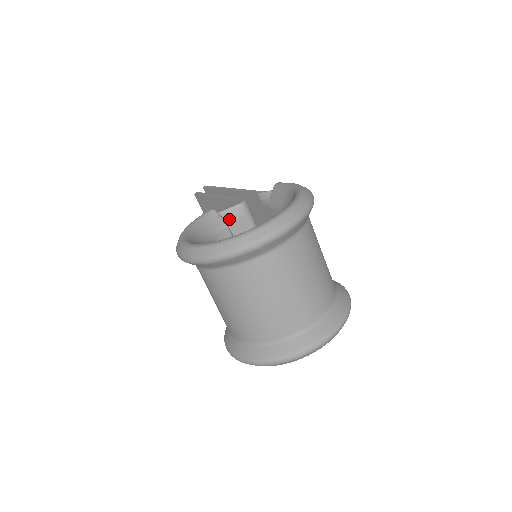
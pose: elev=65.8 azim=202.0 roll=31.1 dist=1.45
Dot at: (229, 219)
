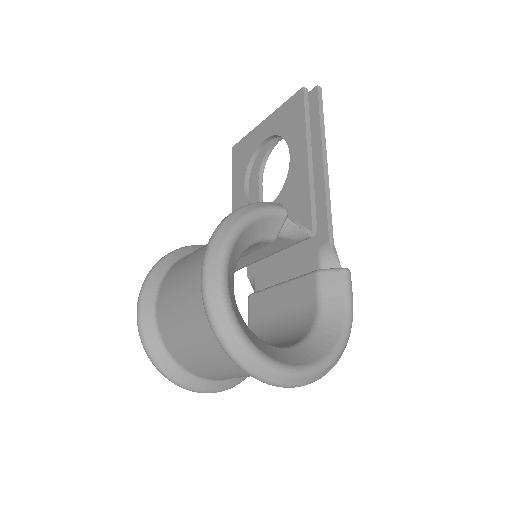
Dot at: (283, 232)
